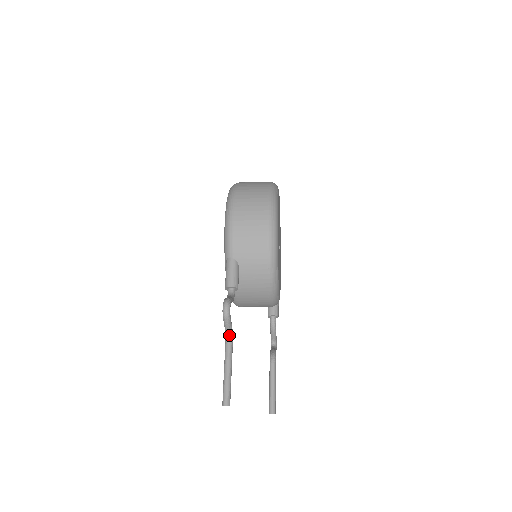
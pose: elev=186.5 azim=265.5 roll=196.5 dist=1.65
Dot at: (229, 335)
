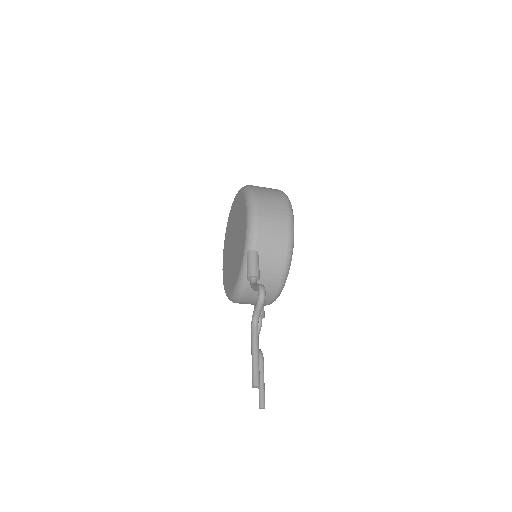
Dot at: (257, 320)
